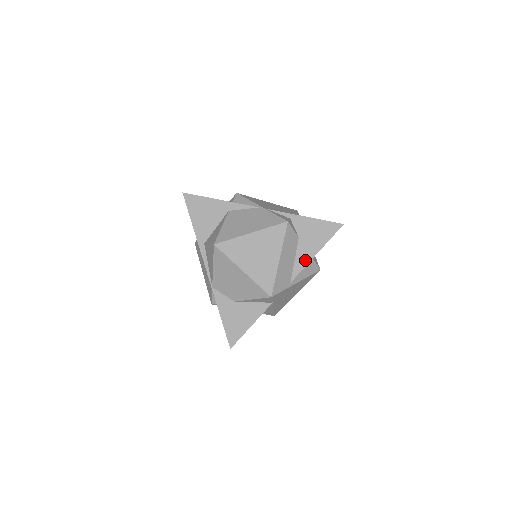
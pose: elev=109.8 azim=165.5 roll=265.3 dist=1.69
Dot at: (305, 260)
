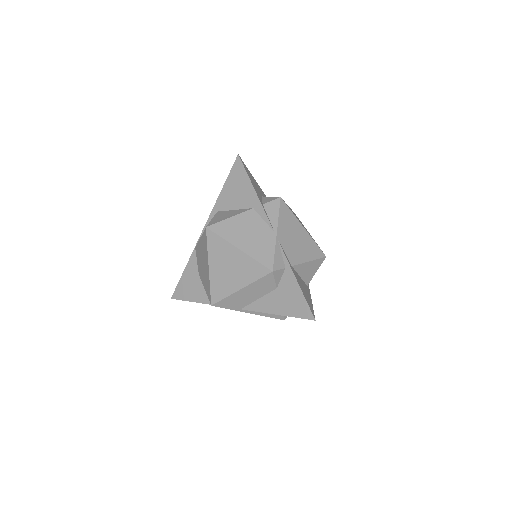
Dot at: (264, 308)
